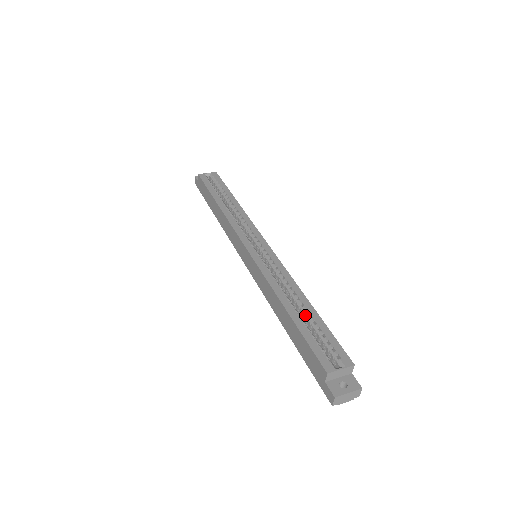
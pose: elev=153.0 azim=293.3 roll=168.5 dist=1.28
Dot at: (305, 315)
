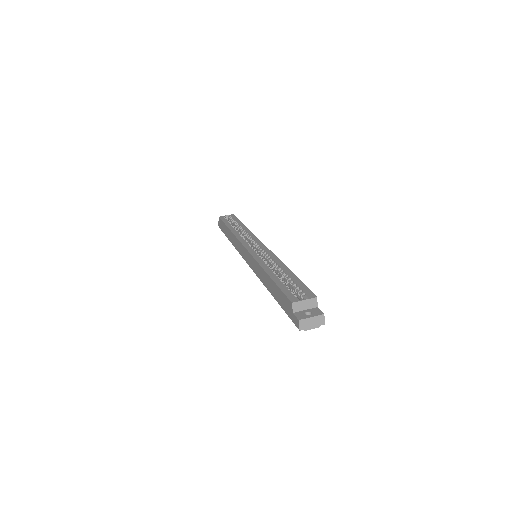
Dot at: (284, 277)
